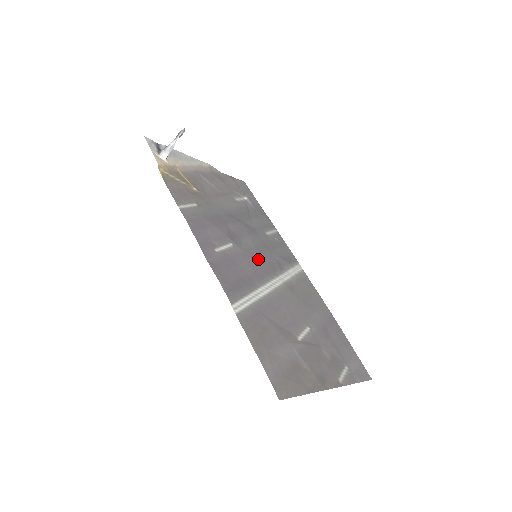
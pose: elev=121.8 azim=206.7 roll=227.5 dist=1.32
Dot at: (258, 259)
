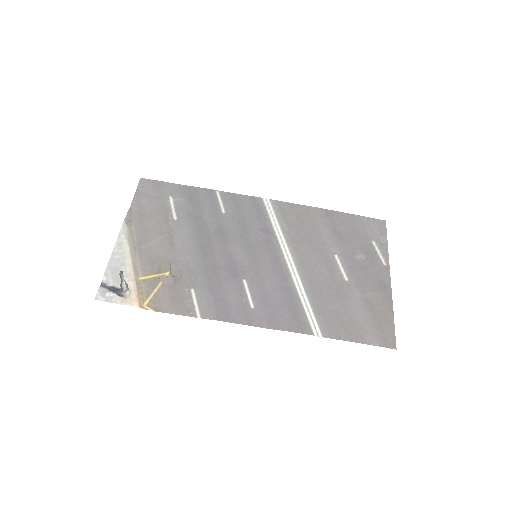
Dot at: (260, 257)
